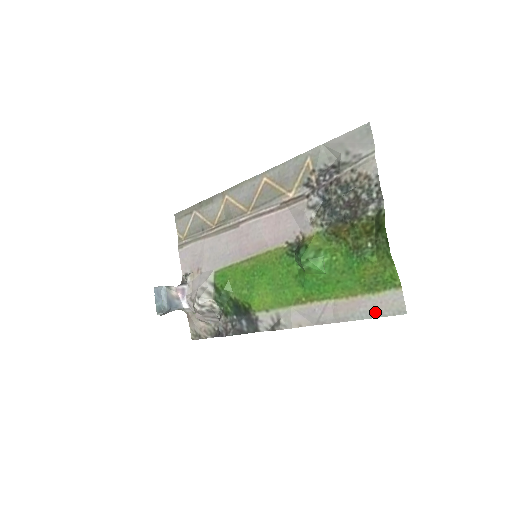
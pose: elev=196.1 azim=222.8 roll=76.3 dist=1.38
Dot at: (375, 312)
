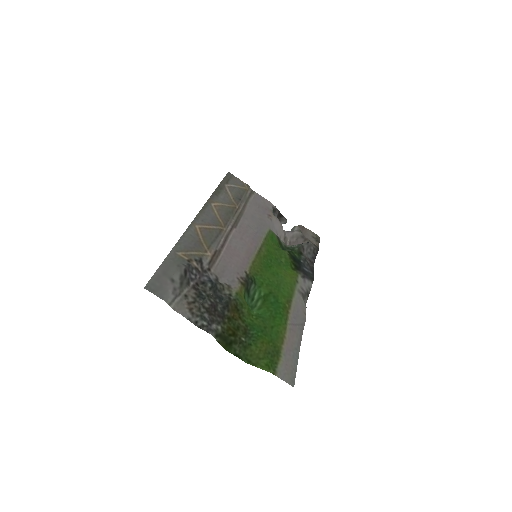
Dot at: (293, 364)
